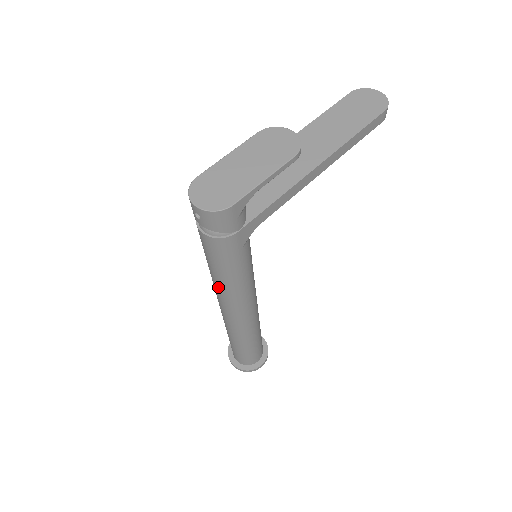
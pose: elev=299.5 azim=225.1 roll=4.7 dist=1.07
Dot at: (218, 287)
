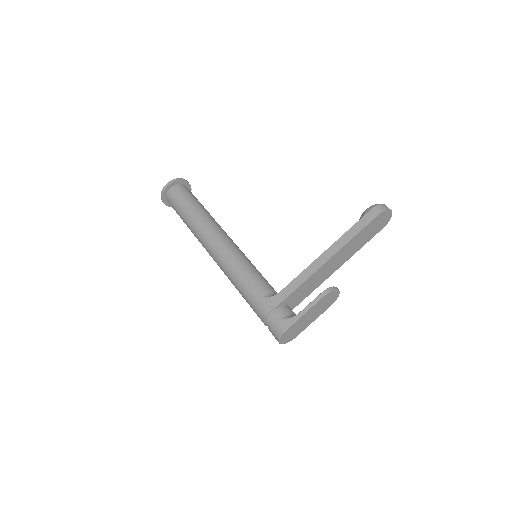
Dot at: occluded
